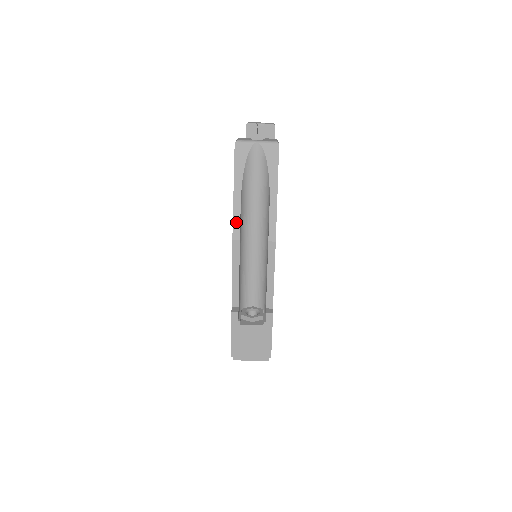
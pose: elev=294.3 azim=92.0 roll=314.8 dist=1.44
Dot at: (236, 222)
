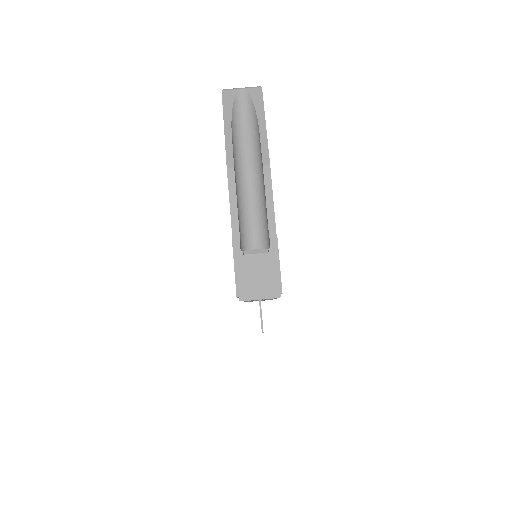
Dot at: (229, 152)
